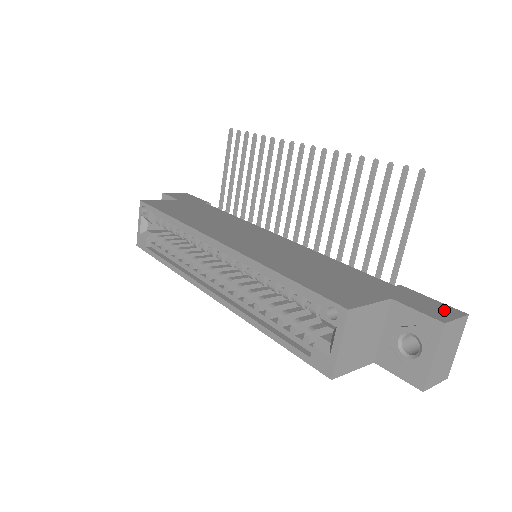
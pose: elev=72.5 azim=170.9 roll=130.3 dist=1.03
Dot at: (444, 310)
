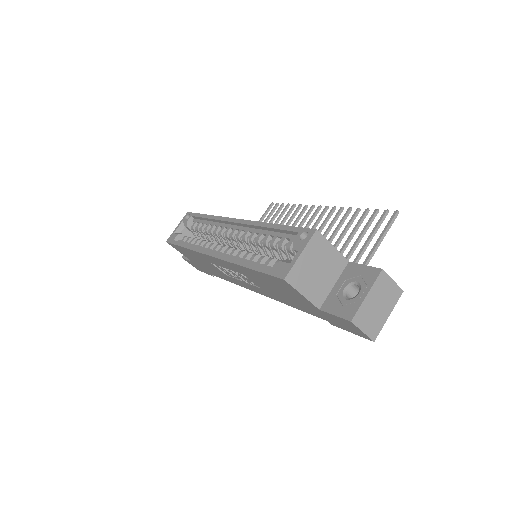
Dot at: occluded
